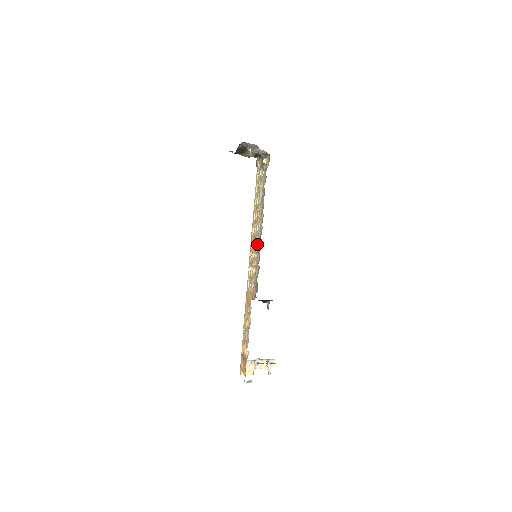
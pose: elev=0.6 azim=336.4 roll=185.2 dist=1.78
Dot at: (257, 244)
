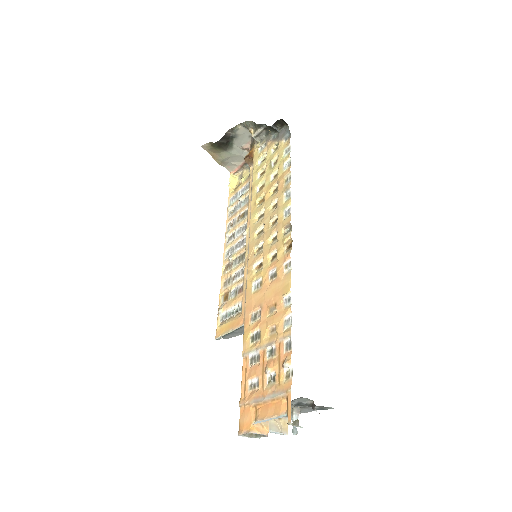
Dot at: (240, 255)
